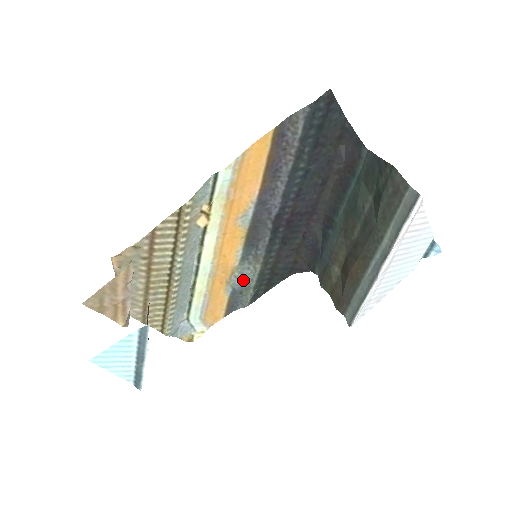
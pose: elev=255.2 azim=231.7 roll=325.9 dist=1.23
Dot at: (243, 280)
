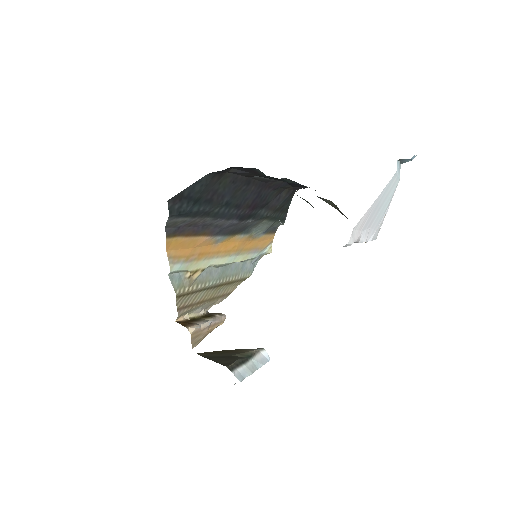
Dot at: (263, 229)
